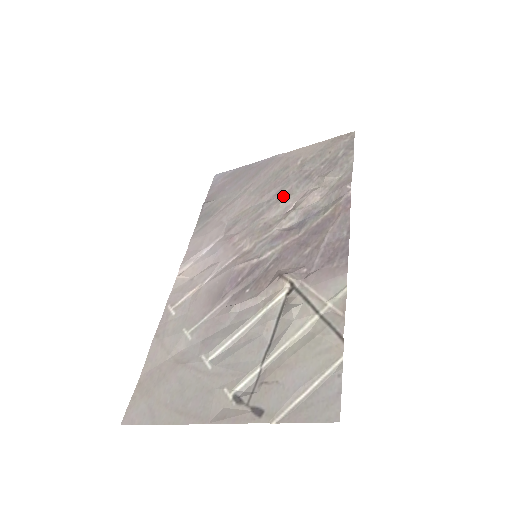
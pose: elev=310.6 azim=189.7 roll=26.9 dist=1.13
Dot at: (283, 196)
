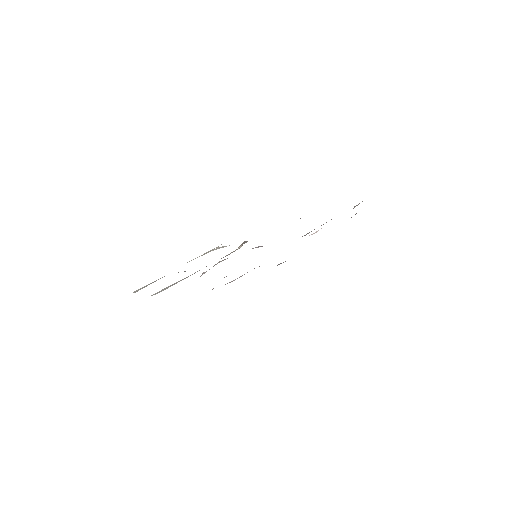
Dot at: occluded
